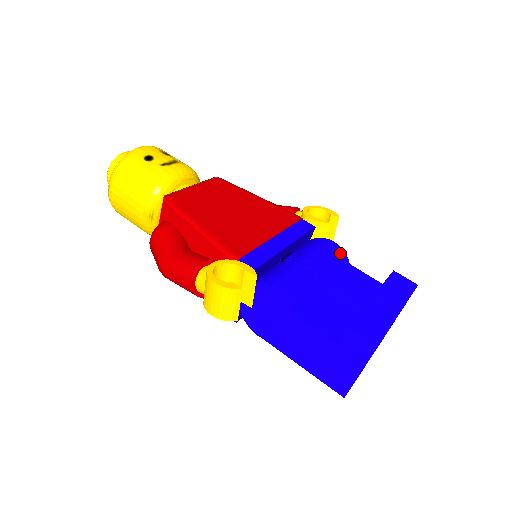
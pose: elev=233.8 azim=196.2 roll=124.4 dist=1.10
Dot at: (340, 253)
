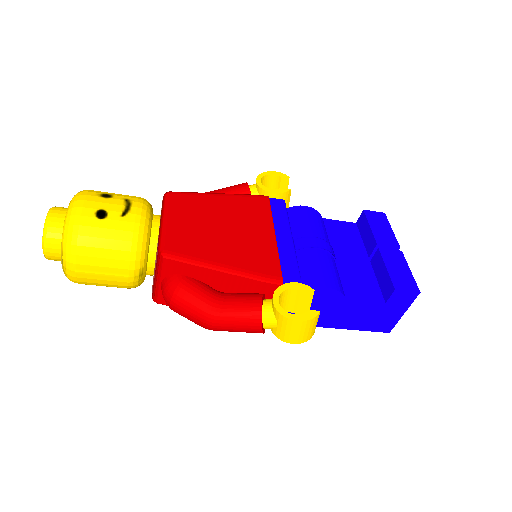
Dot at: (317, 215)
